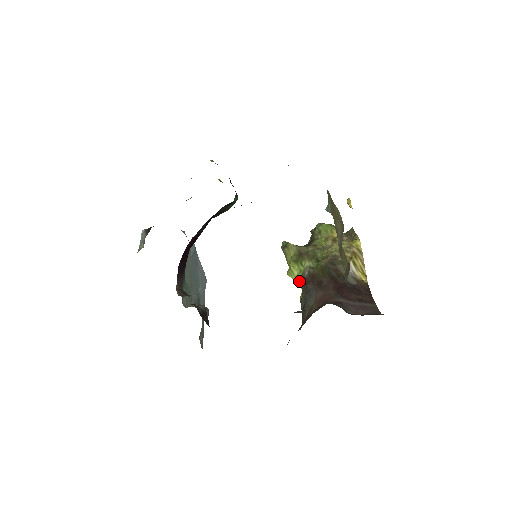
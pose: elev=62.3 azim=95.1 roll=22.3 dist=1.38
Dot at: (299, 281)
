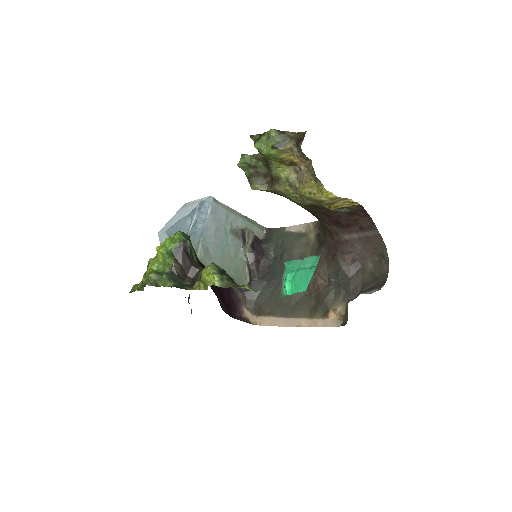
Dot at: occluded
